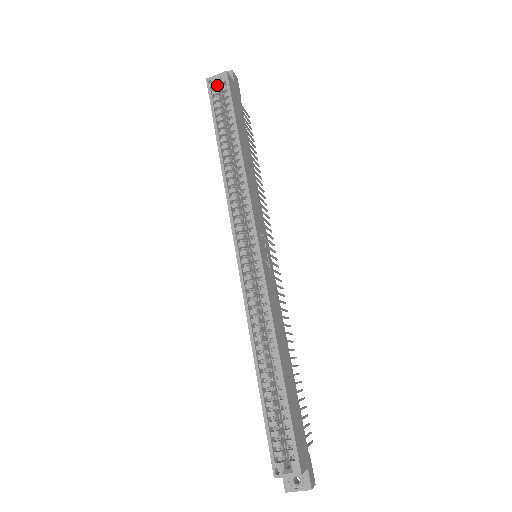
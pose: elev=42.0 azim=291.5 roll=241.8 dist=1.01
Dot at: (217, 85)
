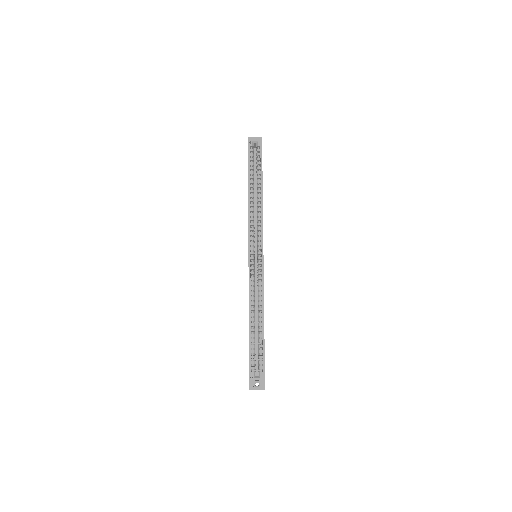
Dot at: (253, 146)
